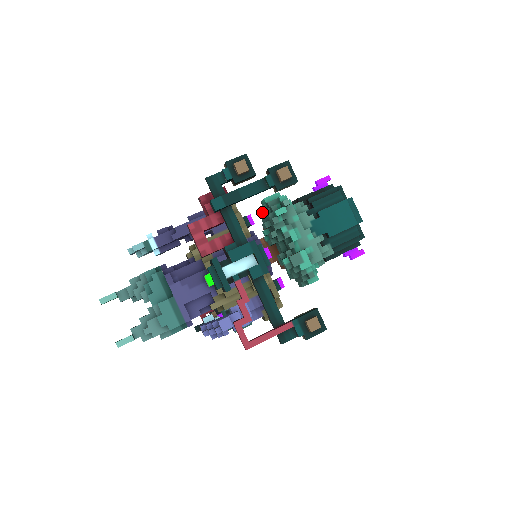
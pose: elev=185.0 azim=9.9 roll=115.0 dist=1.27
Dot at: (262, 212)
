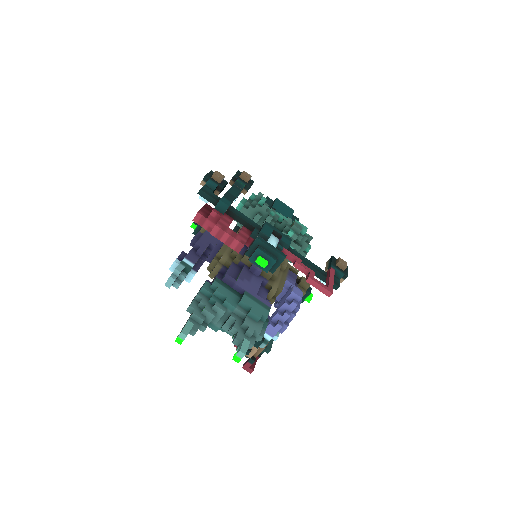
Dot at: (244, 213)
